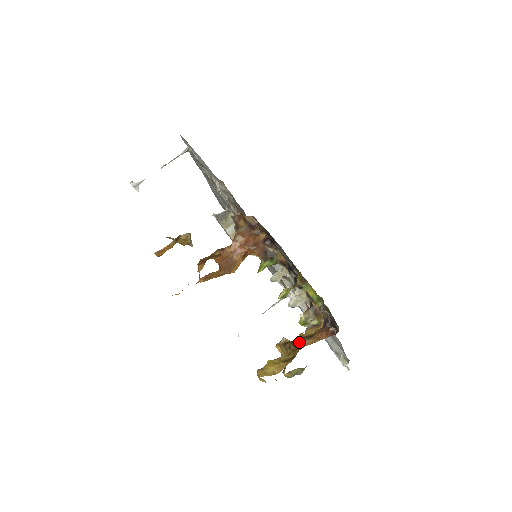
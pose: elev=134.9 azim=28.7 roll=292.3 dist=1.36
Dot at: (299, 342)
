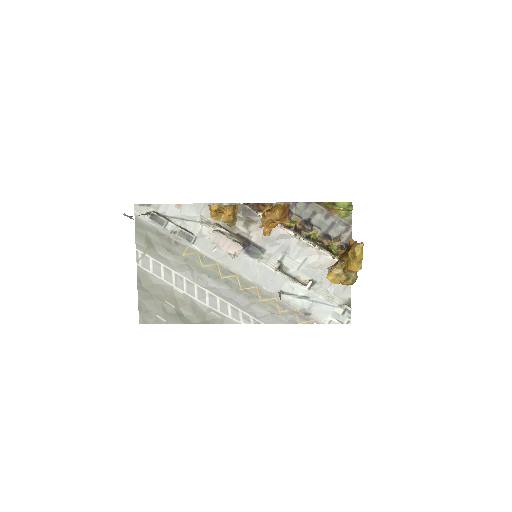
Dot at: (345, 253)
